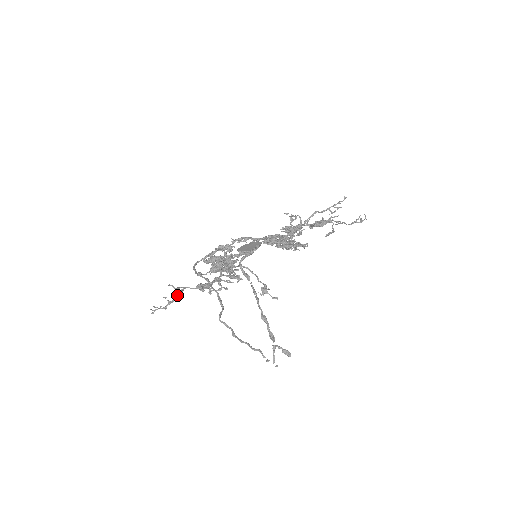
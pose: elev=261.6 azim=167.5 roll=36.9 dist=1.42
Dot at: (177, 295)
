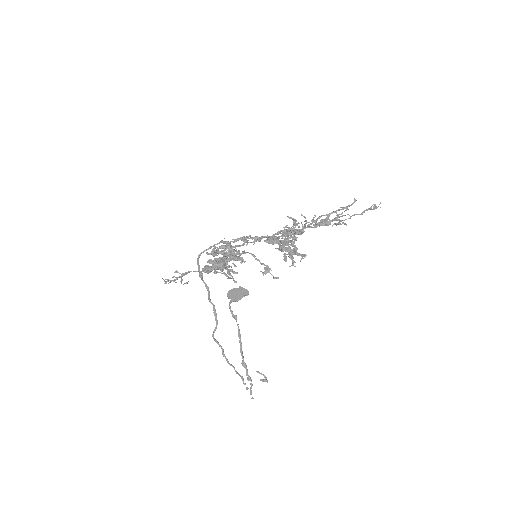
Dot at: occluded
